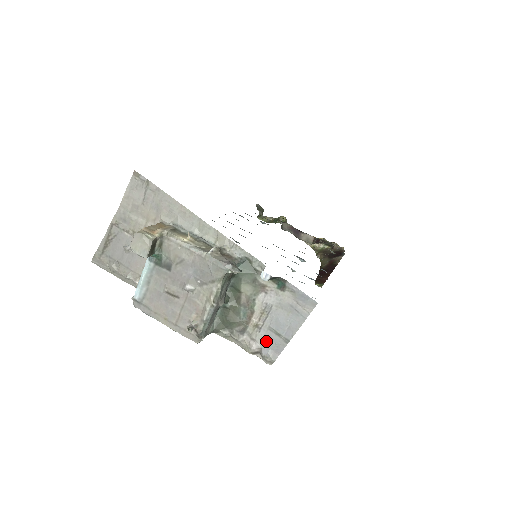
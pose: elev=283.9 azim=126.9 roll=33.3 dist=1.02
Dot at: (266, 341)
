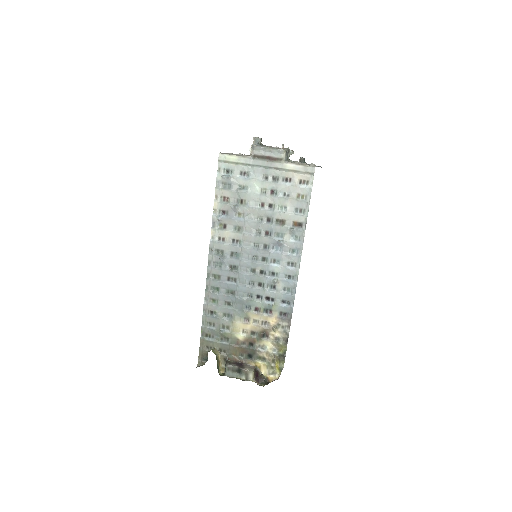
Dot at: occluded
